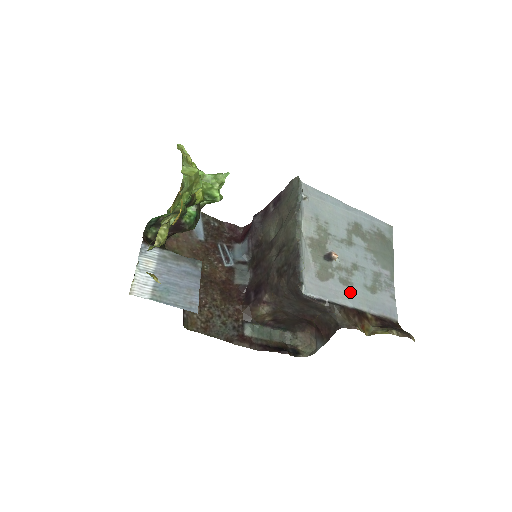
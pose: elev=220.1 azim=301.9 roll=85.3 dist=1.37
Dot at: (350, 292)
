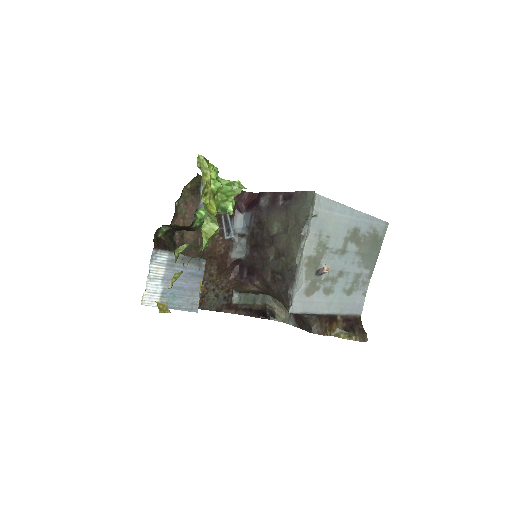
Dot at: (329, 300)
